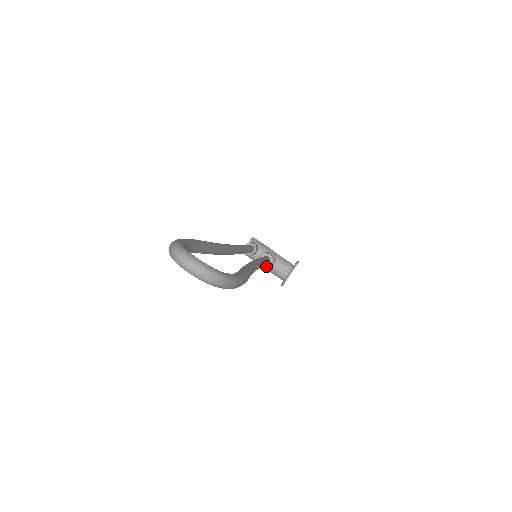
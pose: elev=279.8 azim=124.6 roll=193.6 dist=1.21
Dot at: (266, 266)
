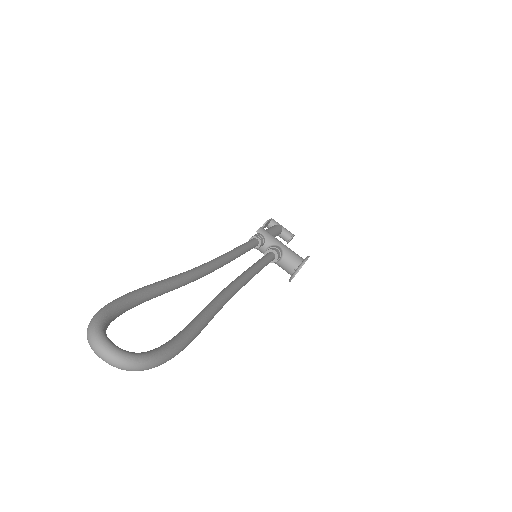
Dot at: occluded
